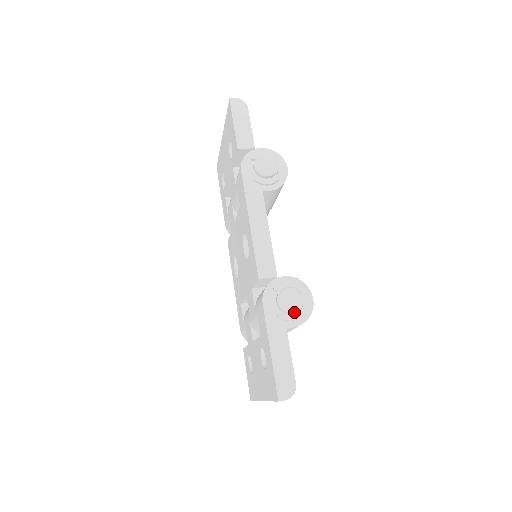
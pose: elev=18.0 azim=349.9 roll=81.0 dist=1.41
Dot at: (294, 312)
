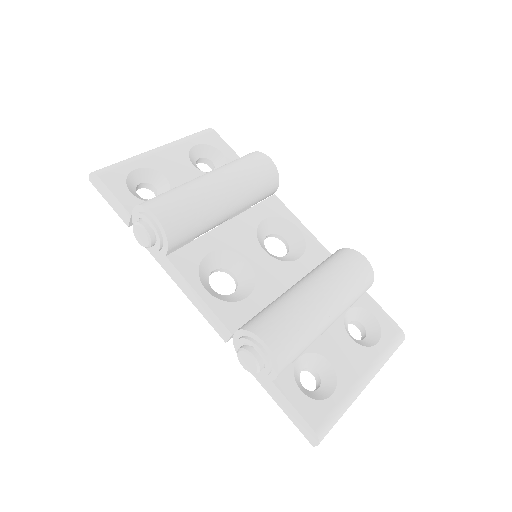
Dot at: occluded
